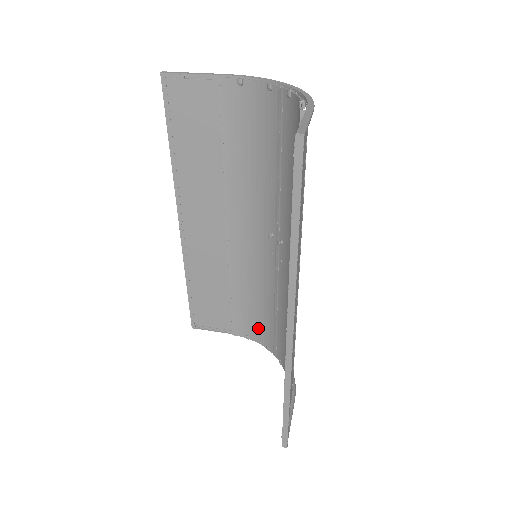
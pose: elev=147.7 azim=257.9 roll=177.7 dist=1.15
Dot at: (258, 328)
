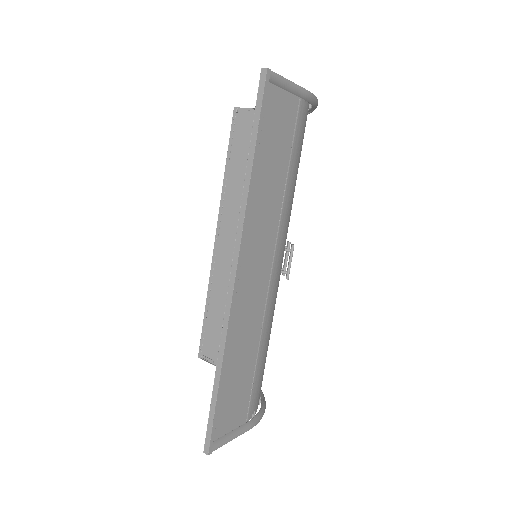
Dot at: occluded
